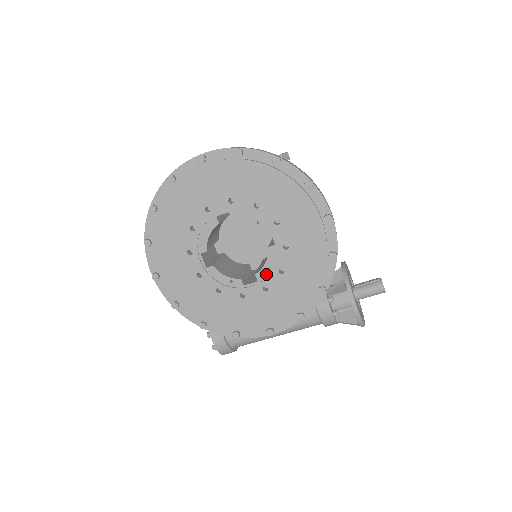
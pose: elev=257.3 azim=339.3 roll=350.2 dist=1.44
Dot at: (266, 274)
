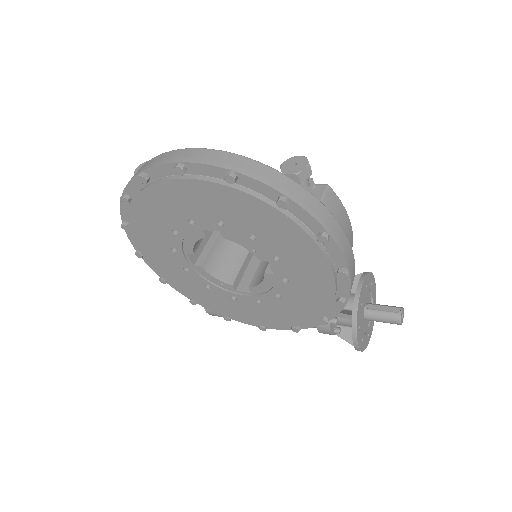
Dot at: (261, 291)
